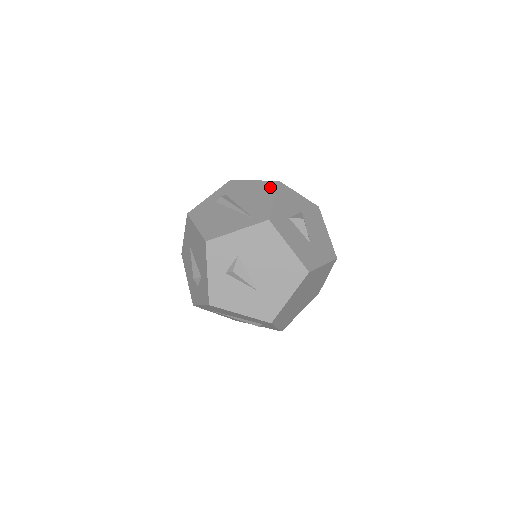
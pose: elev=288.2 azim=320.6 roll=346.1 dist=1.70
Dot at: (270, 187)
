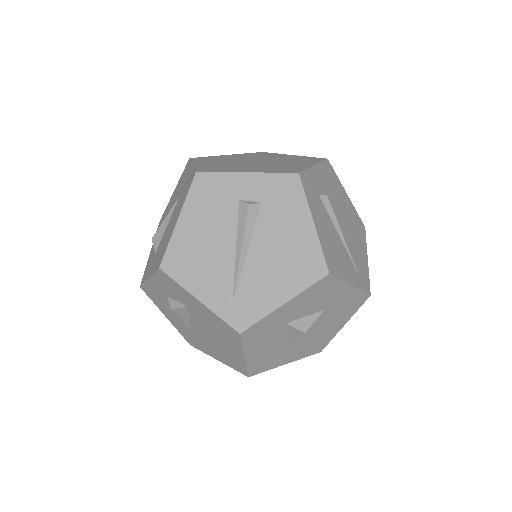
Dot at: (308, 271)
